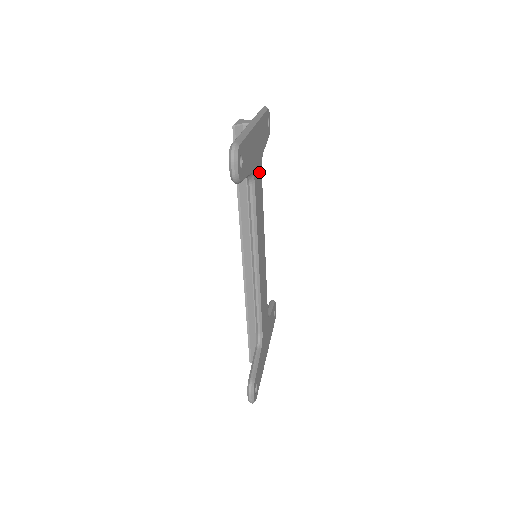
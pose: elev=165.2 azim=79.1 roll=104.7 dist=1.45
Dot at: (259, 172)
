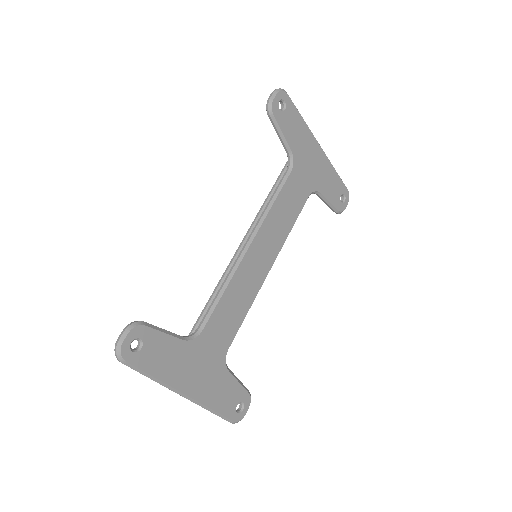
Dot at: (304, 186)
